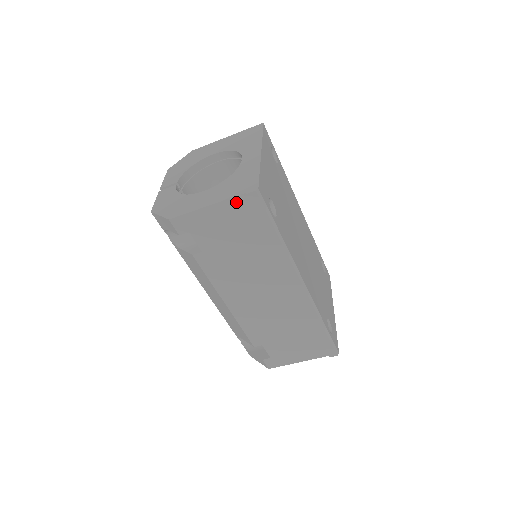
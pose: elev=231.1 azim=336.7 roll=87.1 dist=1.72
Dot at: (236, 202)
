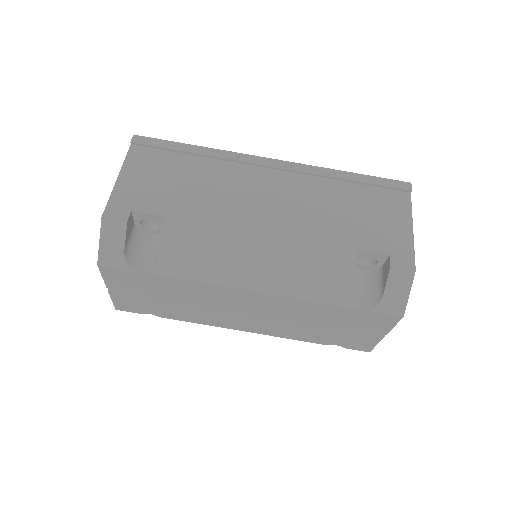
Dot at: (133, 156)
